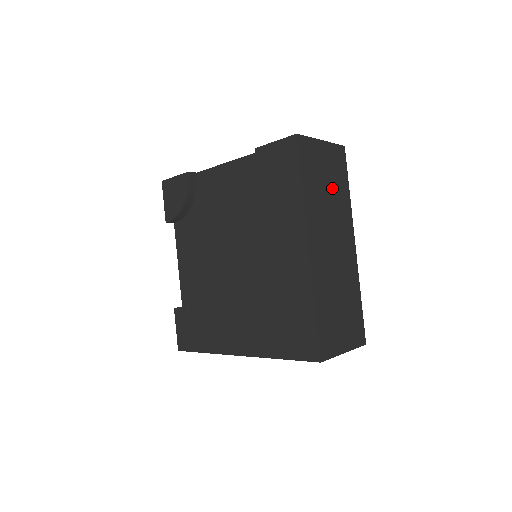
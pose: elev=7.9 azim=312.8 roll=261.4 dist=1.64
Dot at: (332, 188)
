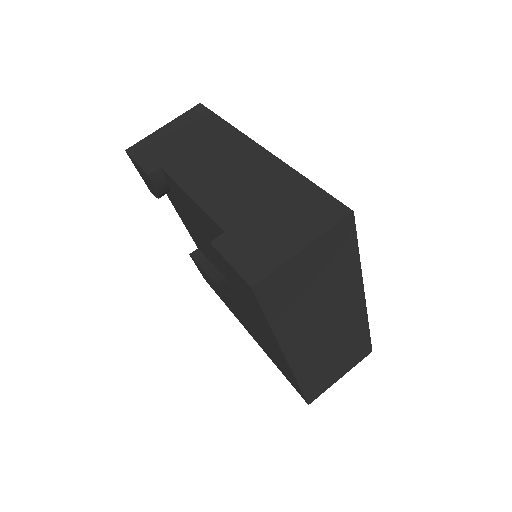
Dot at: (325, 281)
